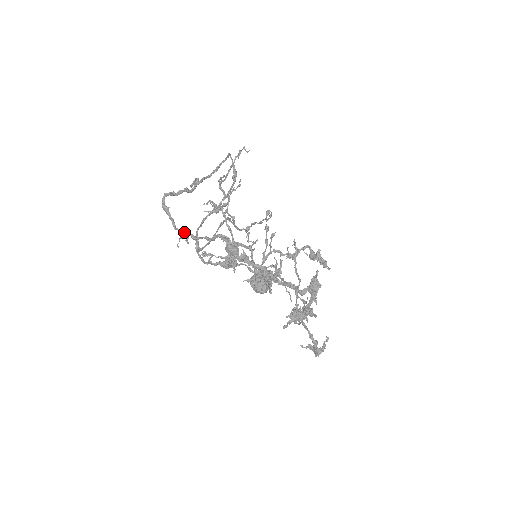
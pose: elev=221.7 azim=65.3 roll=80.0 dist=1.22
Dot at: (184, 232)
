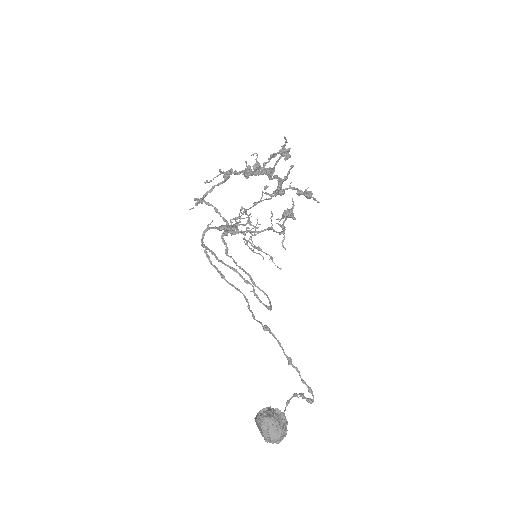
Dot at: (200, 199)
